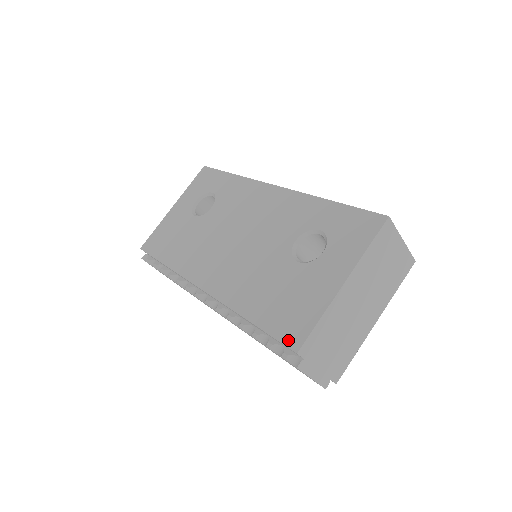
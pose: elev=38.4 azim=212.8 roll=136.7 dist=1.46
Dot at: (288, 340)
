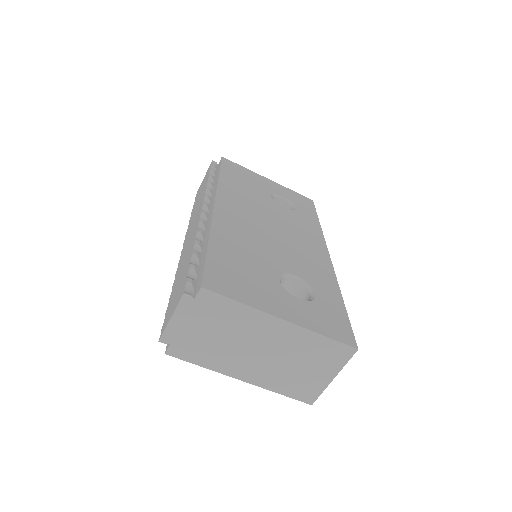
Dot at: (209, 278)
